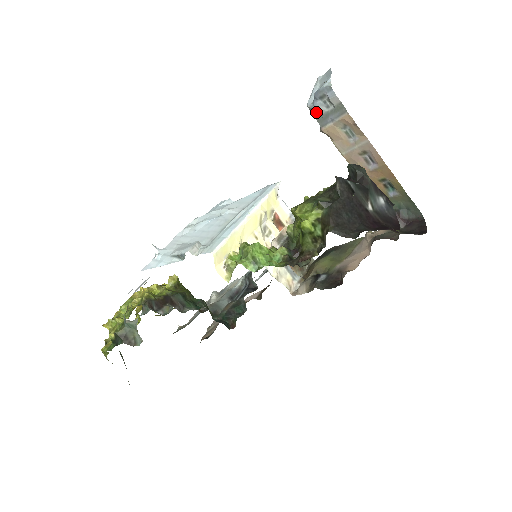
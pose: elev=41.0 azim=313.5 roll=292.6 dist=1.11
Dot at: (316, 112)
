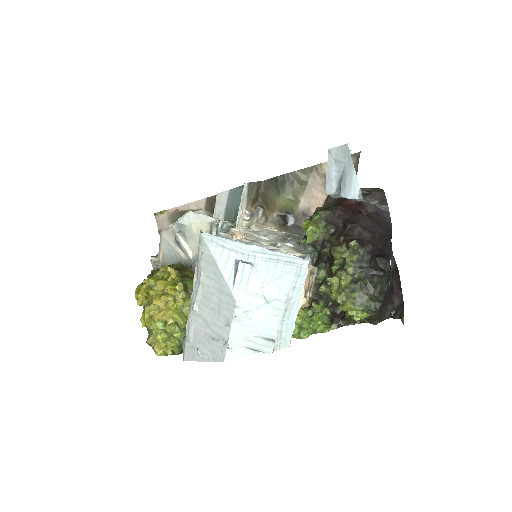
Dot at: (335, 197)
